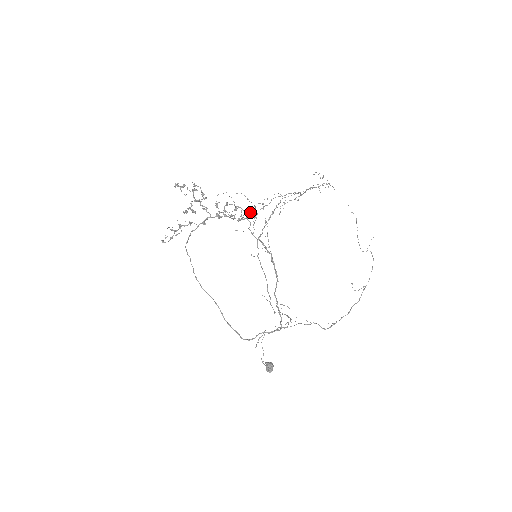
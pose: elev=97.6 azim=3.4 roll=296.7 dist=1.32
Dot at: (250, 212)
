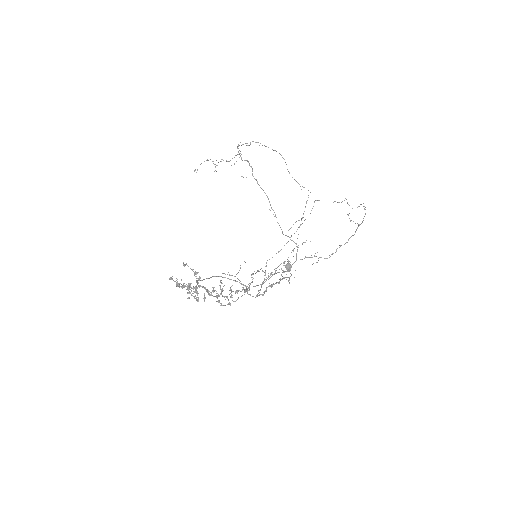
Dot at: (243, 288)
